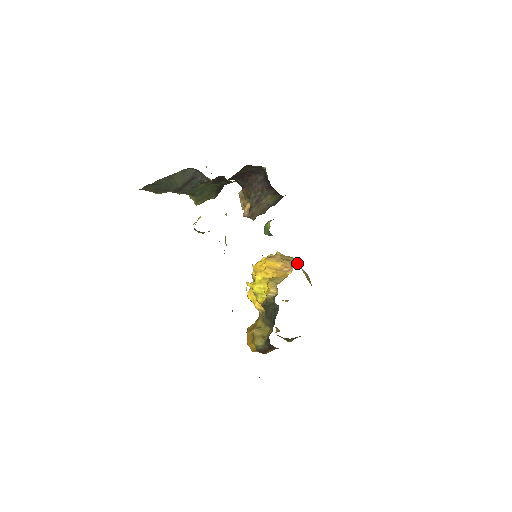
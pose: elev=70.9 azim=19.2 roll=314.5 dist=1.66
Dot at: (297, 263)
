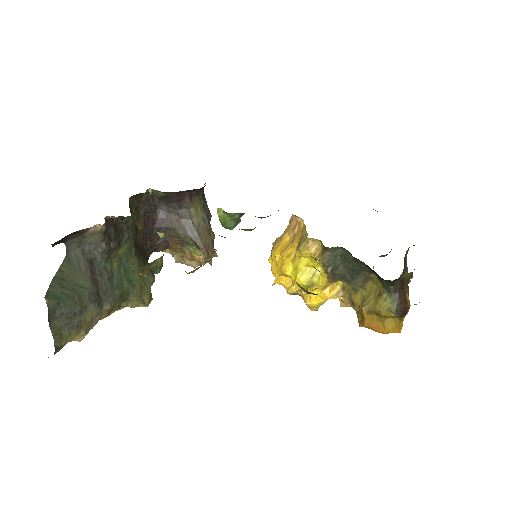
Dot at: occluded
